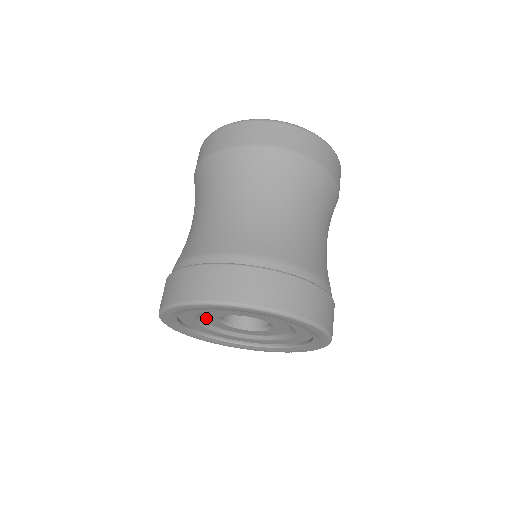
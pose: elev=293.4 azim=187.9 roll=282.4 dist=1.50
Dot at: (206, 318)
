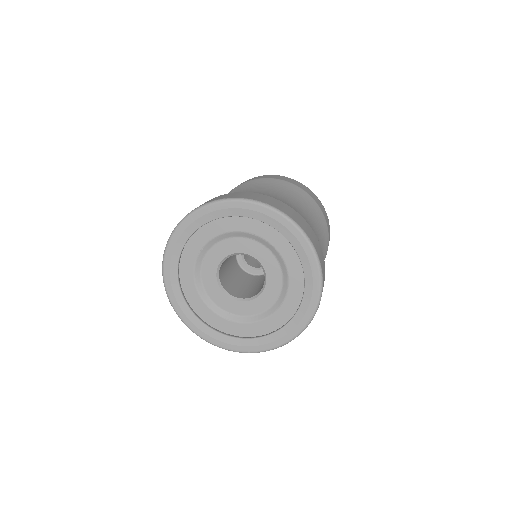
Dot at: (205, 282)
